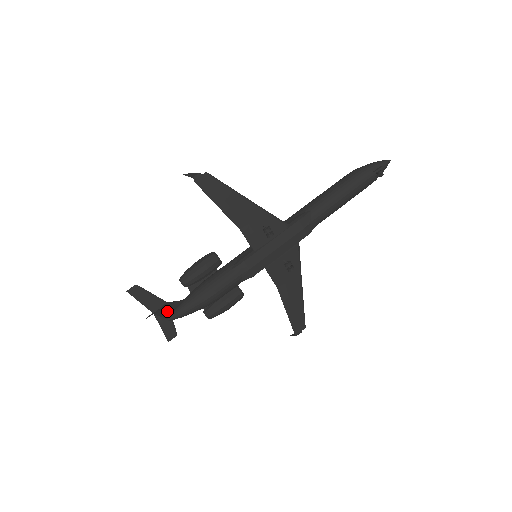
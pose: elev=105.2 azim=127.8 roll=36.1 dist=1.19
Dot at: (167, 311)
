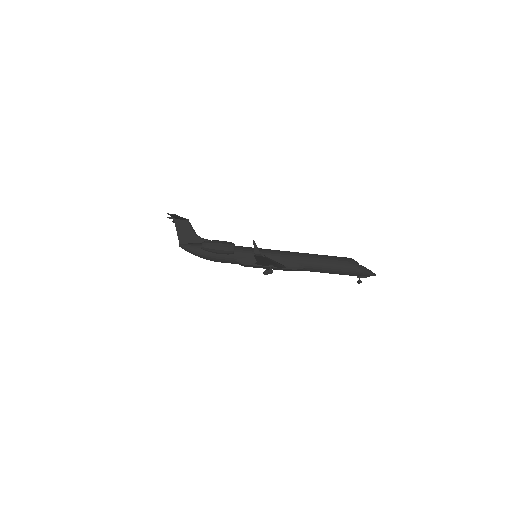
Dot at: (183, 234)
